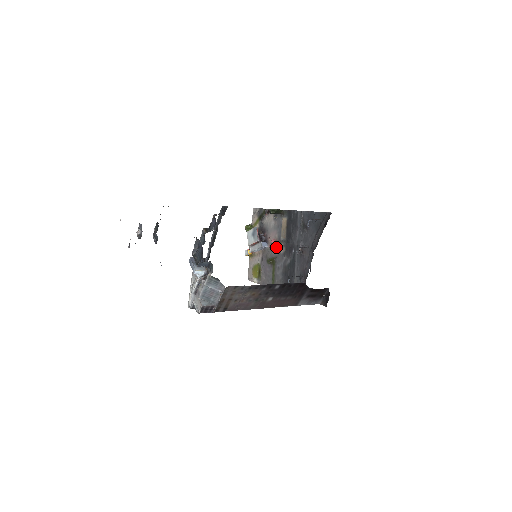
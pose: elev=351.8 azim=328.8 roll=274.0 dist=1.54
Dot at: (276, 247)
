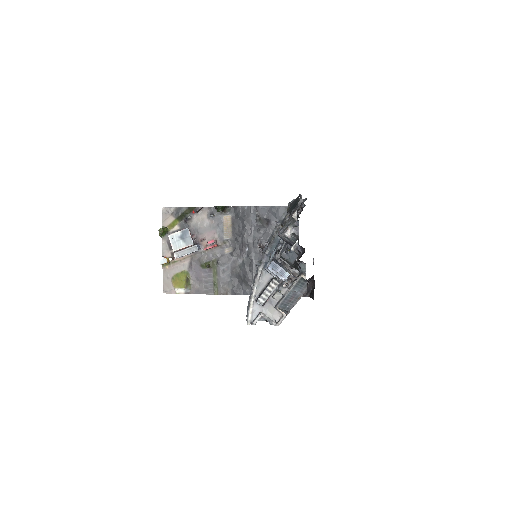
Dot at: (216, 248)
